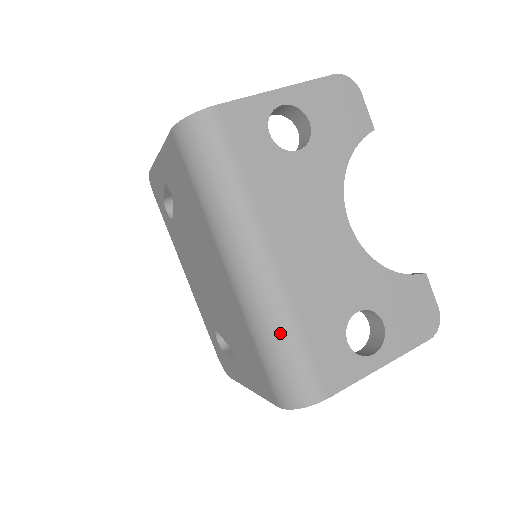
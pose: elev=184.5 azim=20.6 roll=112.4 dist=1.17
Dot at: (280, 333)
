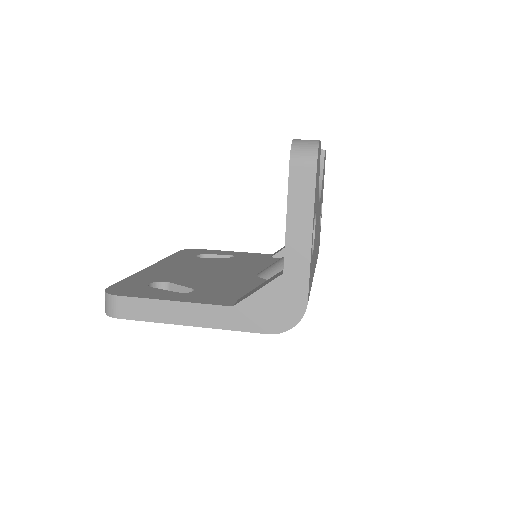
Dot at: occluded
